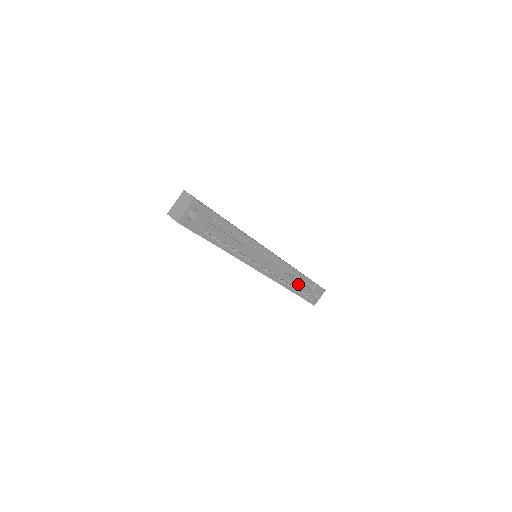
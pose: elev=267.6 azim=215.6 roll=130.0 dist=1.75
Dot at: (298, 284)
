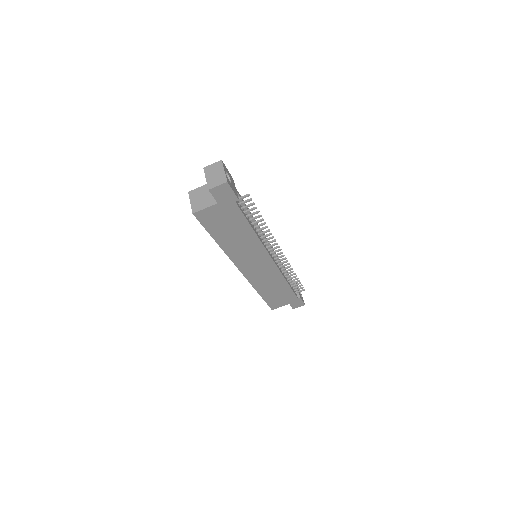
Dot at: occluded
